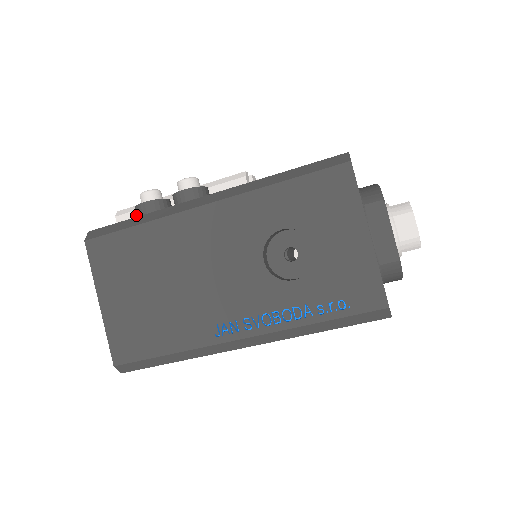
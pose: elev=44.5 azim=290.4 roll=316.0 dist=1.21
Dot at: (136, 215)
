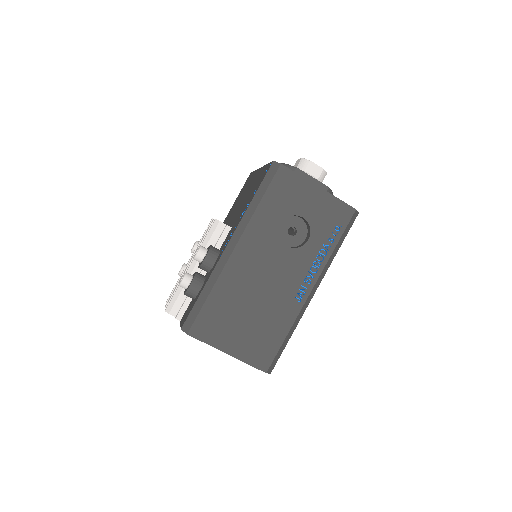
Dot at: (180, 300)
